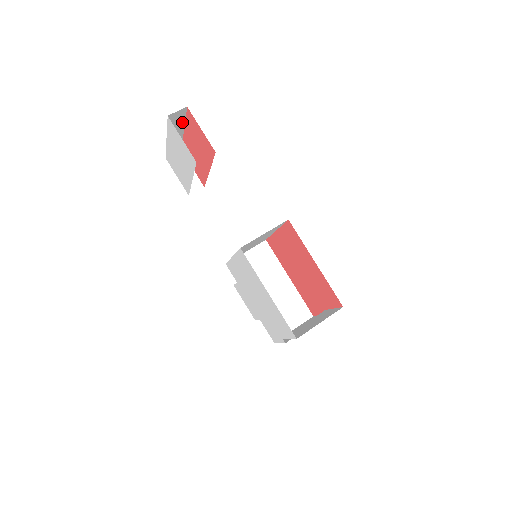
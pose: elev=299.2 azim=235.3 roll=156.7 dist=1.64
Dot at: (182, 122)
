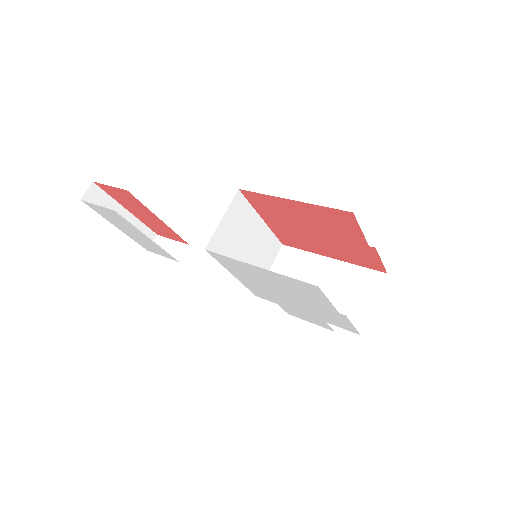
Dot at: (112, 202)
